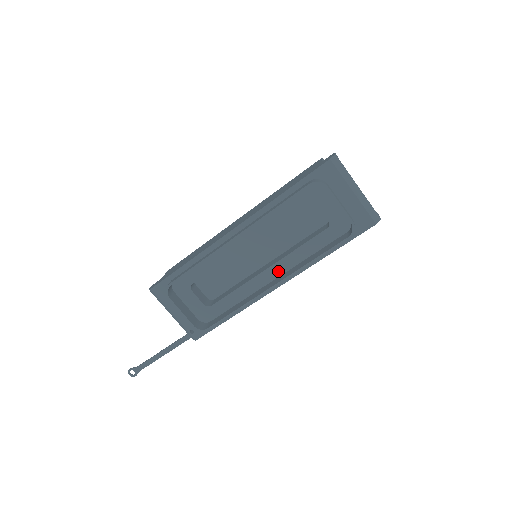
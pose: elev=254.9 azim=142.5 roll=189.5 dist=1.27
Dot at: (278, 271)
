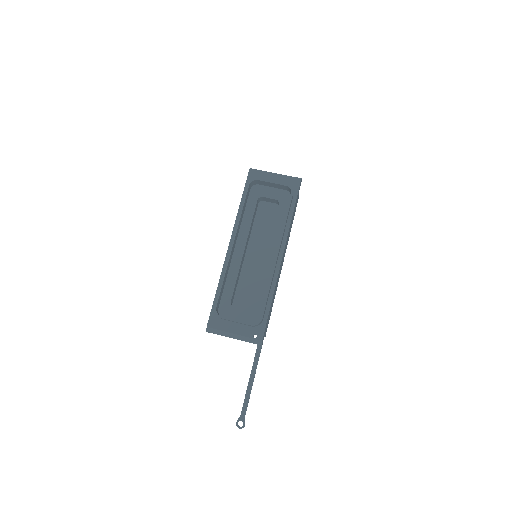
Dot at: (274, 250)
